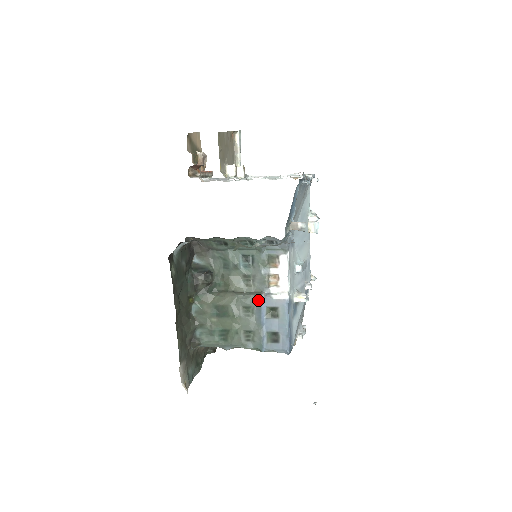
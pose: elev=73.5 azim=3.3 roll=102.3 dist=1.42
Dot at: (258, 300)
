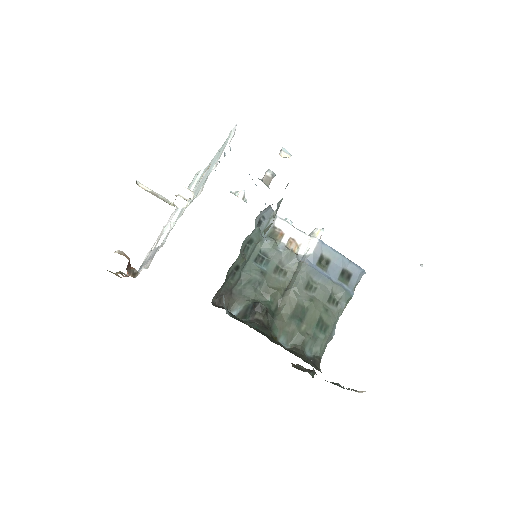
Dot at: (307, 268)
